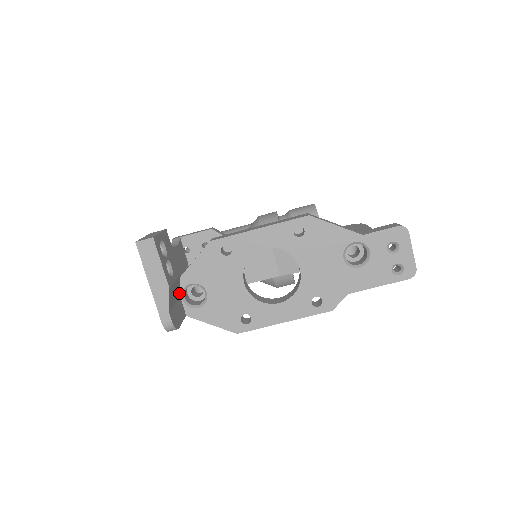
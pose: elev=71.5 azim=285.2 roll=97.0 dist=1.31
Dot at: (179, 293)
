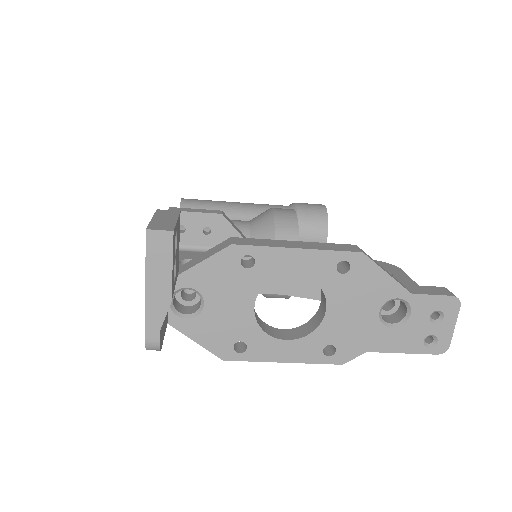
Dot at: occluded
